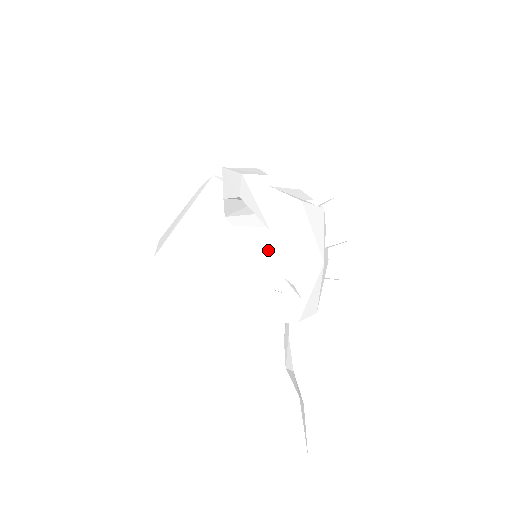
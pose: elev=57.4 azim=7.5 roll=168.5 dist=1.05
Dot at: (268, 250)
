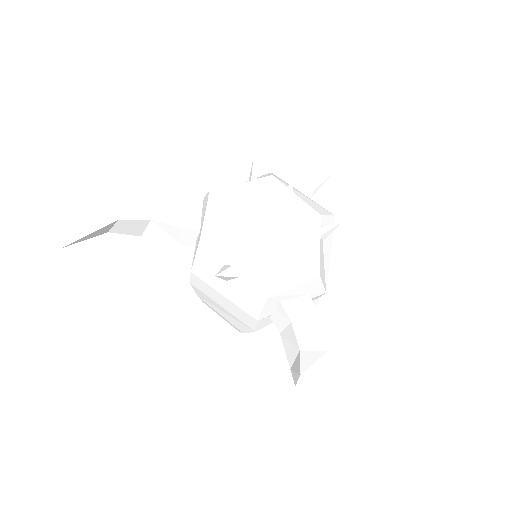
Dot at: (196, 250)
